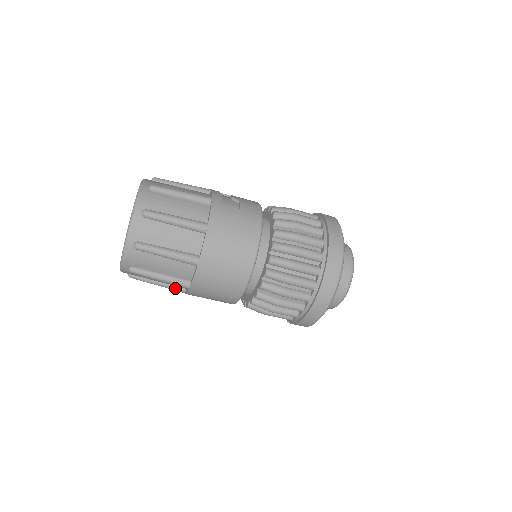
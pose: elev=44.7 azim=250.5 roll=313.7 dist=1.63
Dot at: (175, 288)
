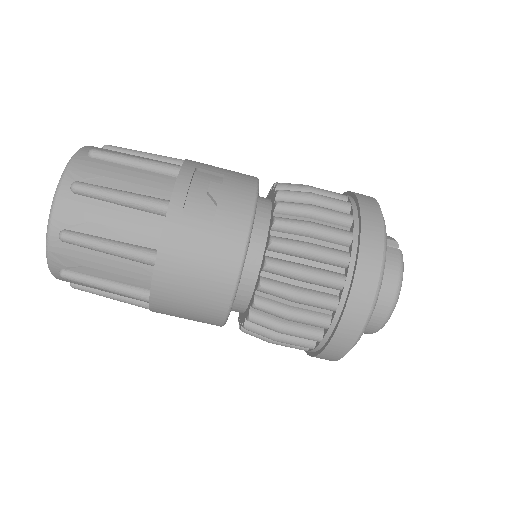
Dot at: occluded
